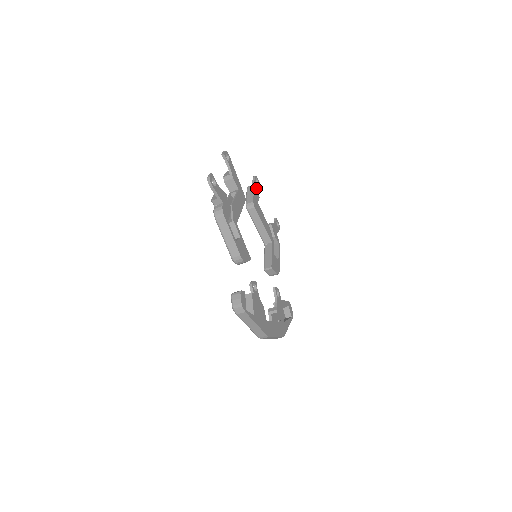
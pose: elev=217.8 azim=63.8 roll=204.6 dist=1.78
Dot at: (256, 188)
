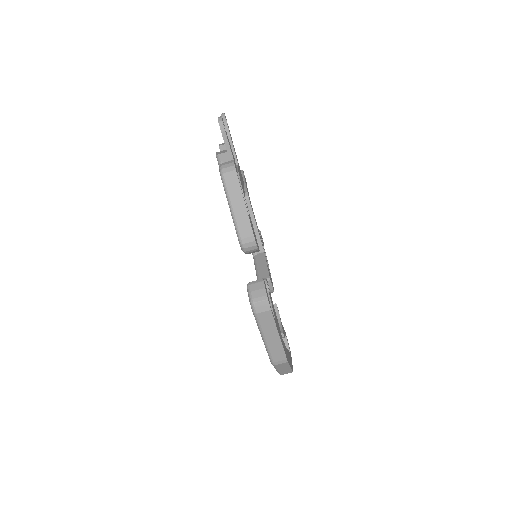
Dot at: occluded
